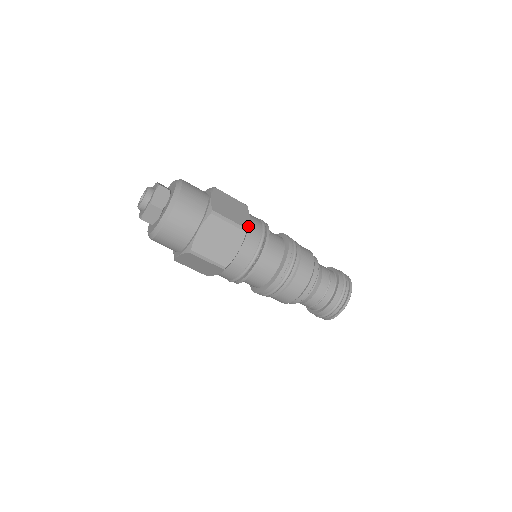
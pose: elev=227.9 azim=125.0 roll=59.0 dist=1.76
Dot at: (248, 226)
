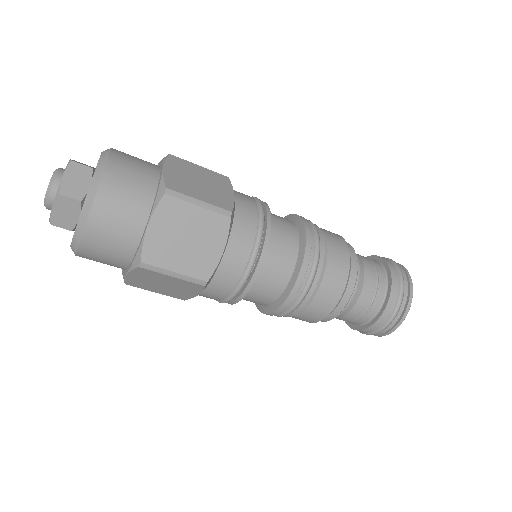
Dot at: (215, 270)
